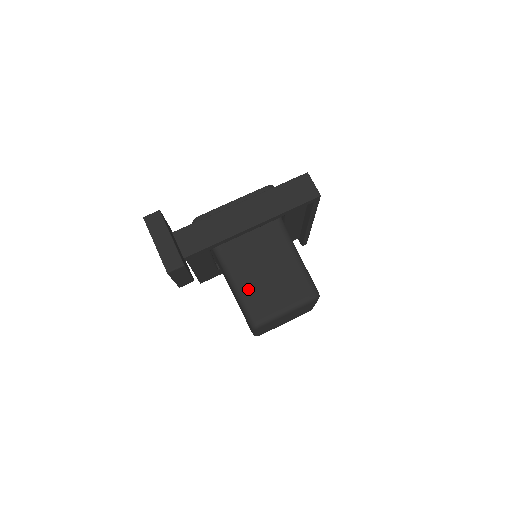
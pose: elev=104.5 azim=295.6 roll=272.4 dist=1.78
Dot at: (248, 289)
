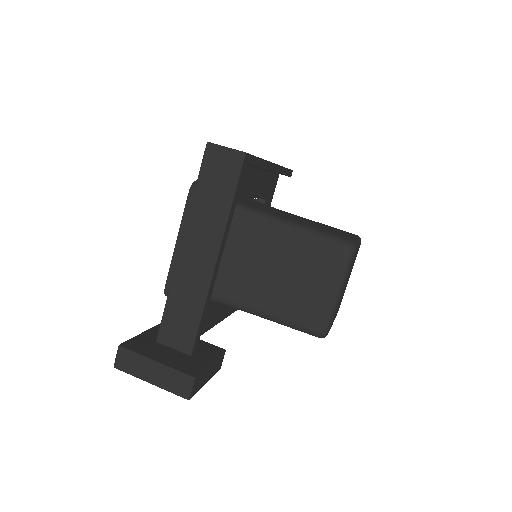
Dot at: (280, 309)
